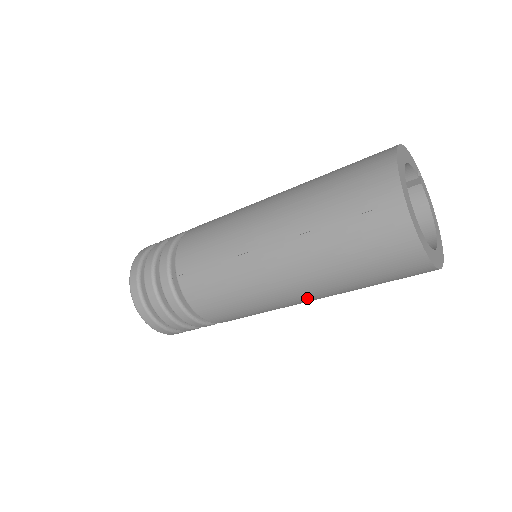
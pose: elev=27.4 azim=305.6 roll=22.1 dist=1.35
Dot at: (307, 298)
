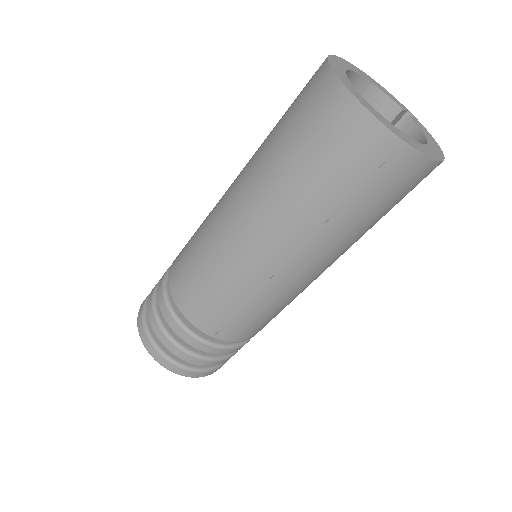
Dot at: (272, 245)
